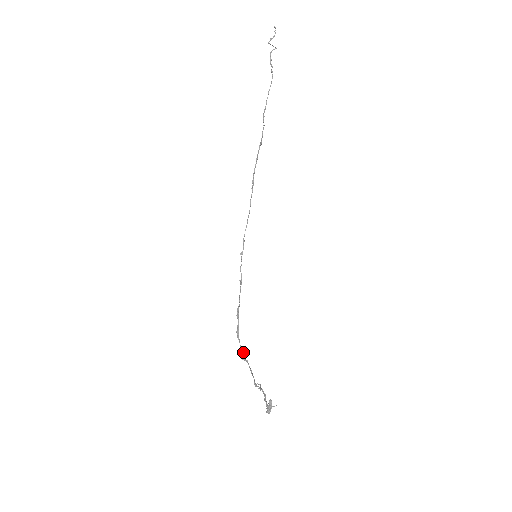
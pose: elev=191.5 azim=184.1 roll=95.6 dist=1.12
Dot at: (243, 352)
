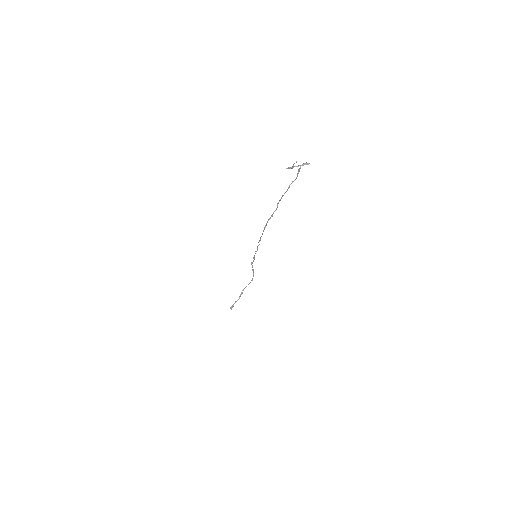
Dot at: (253, 270)
